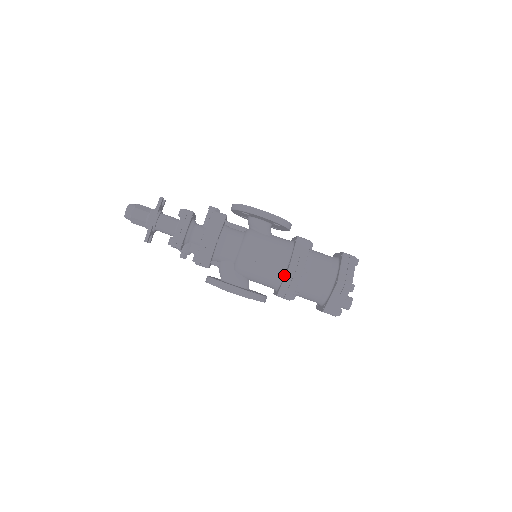
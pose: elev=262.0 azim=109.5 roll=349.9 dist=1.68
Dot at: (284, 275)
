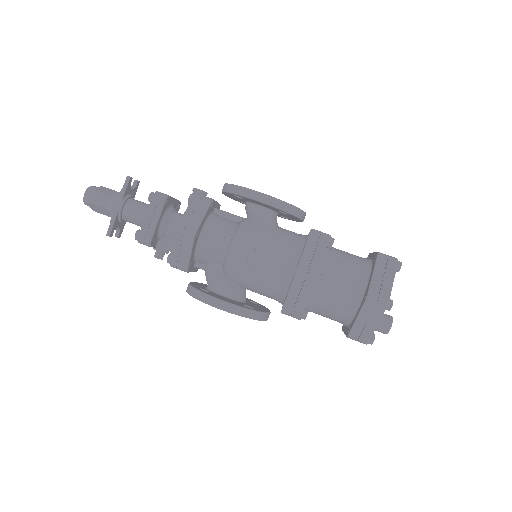
Dot at: (290, 284)
